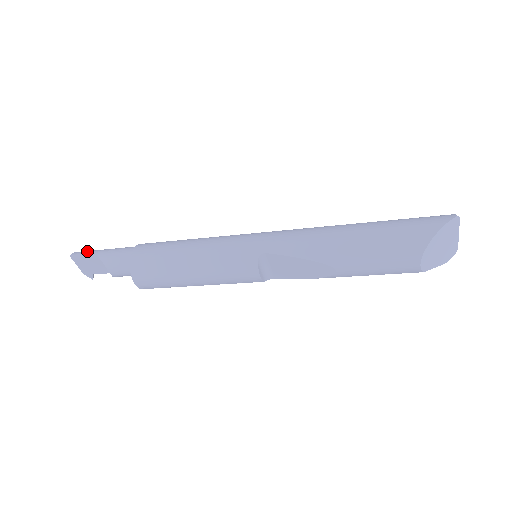
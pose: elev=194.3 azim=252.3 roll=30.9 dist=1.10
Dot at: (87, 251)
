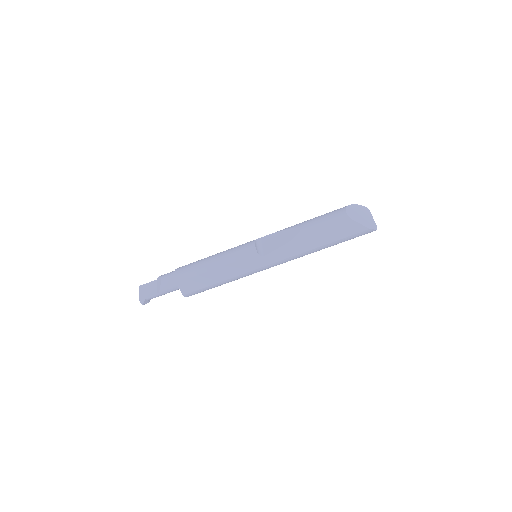
Dot at: occluded
